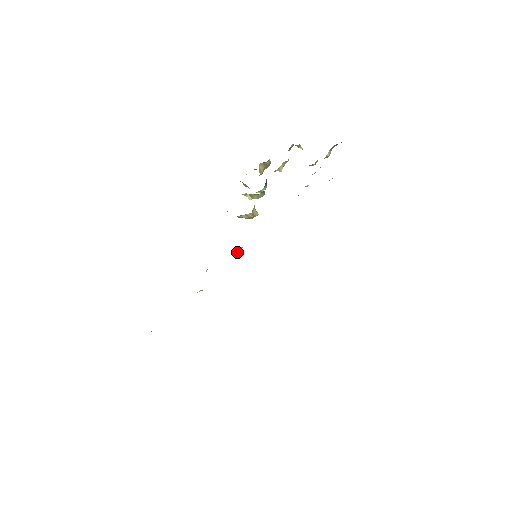
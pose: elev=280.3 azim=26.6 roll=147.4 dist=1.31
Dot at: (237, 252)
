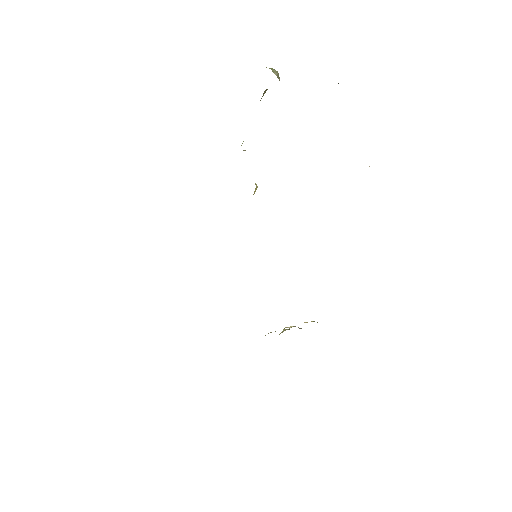
Dot at: occluded
